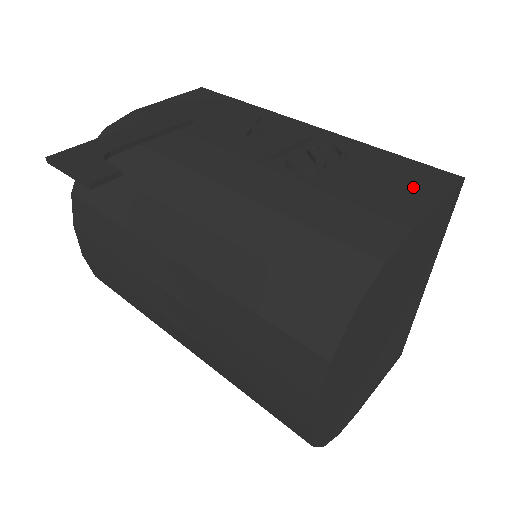
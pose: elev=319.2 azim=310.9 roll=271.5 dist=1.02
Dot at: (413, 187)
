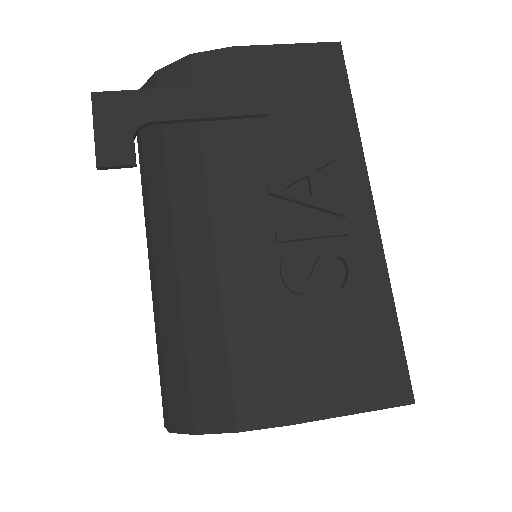
Dot at: (354, 378)
